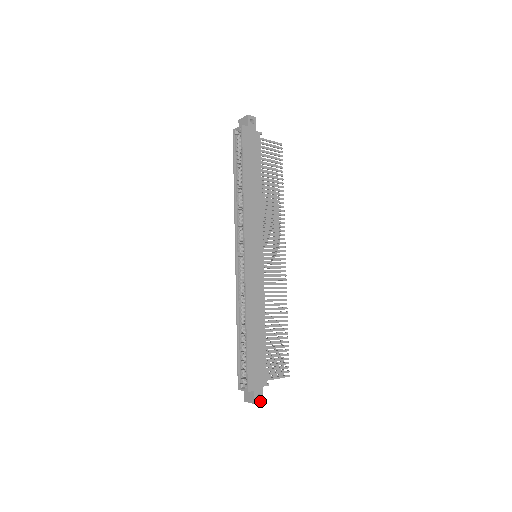
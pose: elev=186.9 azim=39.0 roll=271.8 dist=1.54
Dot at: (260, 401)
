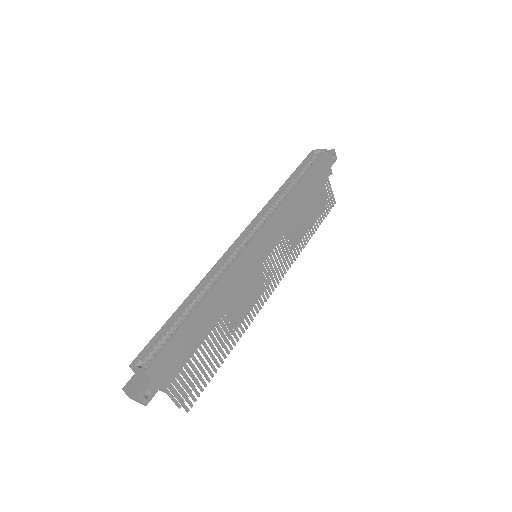
Dot at: (145, 400)
